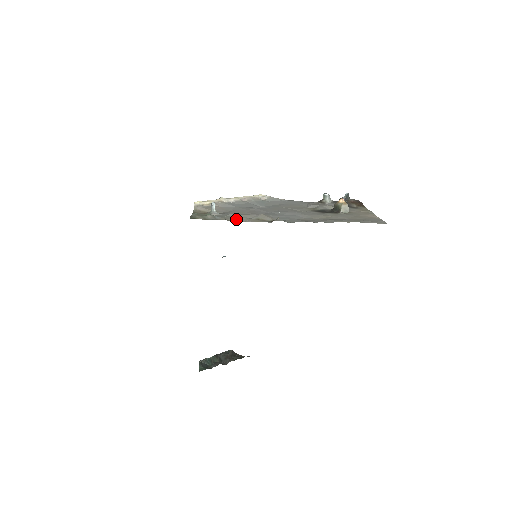
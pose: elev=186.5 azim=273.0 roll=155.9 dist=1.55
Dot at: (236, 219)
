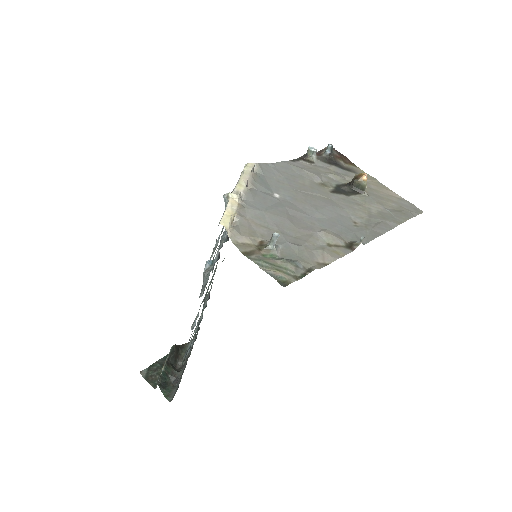
Dot at: (317, 258)
